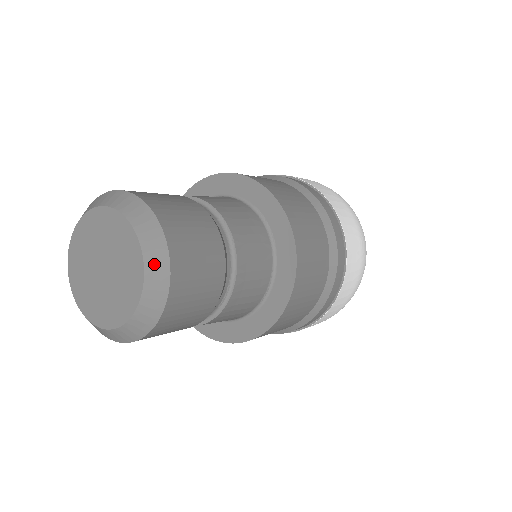
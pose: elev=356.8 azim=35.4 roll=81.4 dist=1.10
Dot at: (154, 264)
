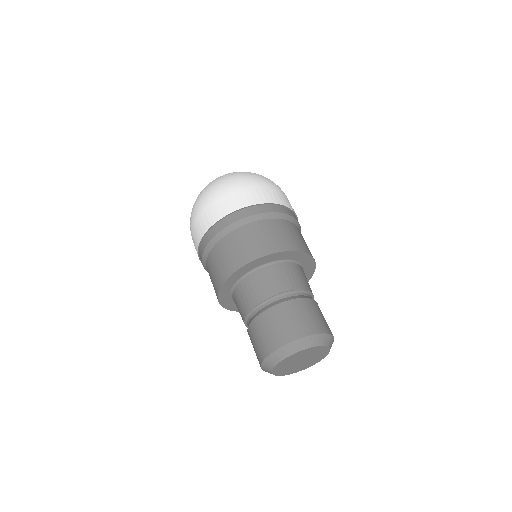
Dot at: occluded
